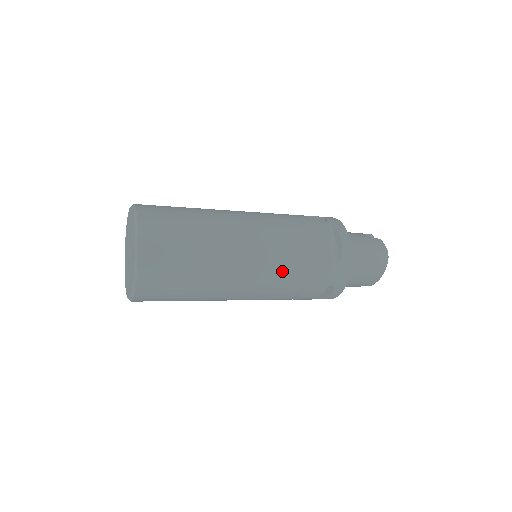
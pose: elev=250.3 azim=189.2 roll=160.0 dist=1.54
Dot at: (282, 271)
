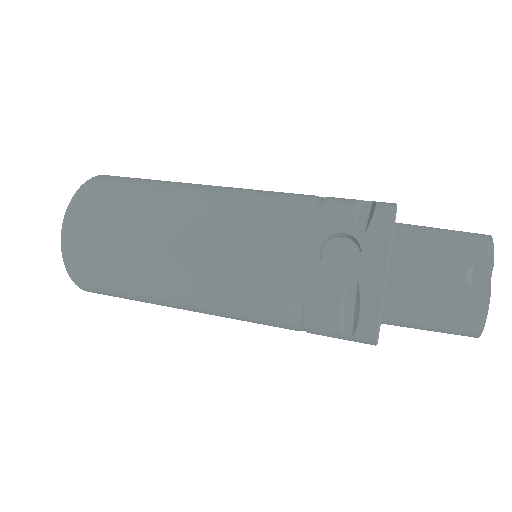
Dot at: (256, 322)
